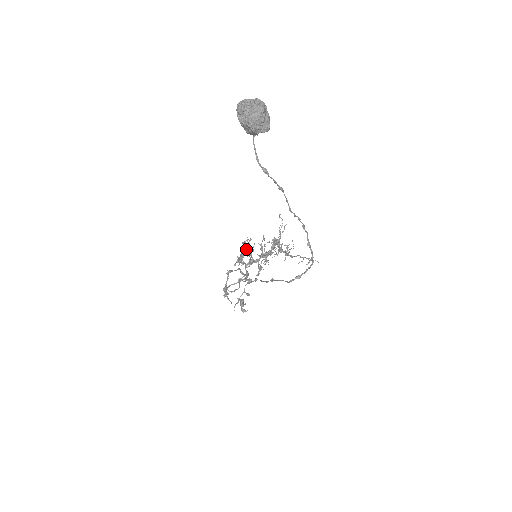
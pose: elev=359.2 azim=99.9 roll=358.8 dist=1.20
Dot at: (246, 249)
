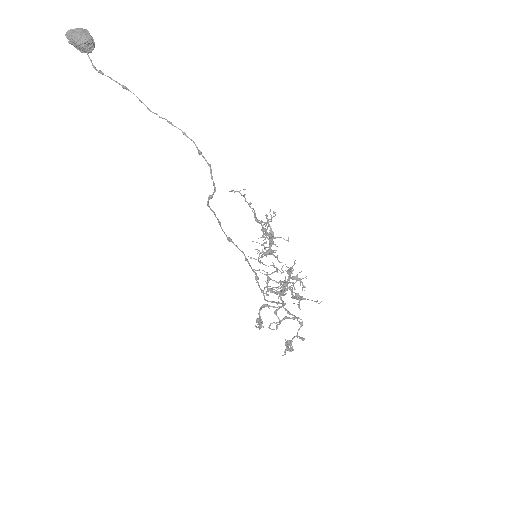
Dot at: (272, 273)
